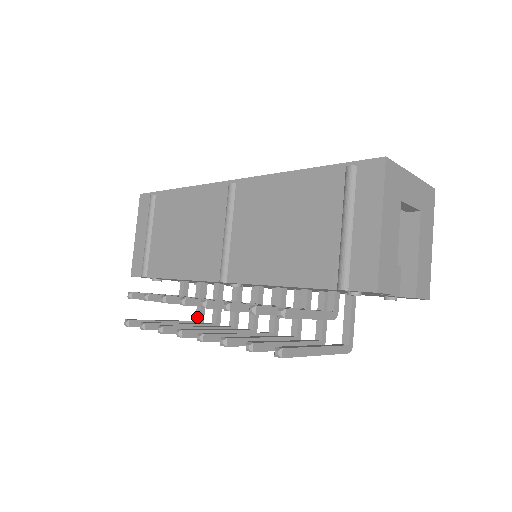
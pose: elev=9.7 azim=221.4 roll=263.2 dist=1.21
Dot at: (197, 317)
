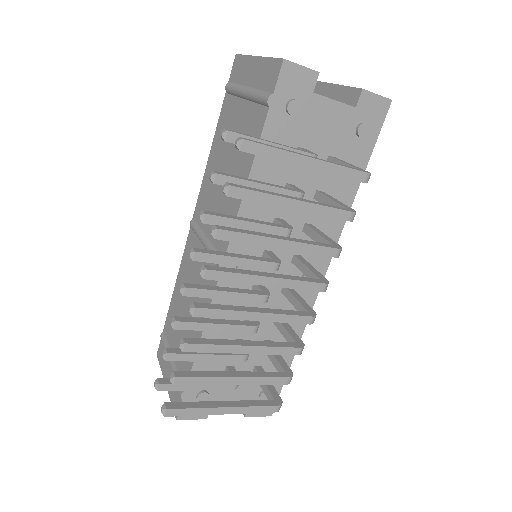
Dot at: occluded
